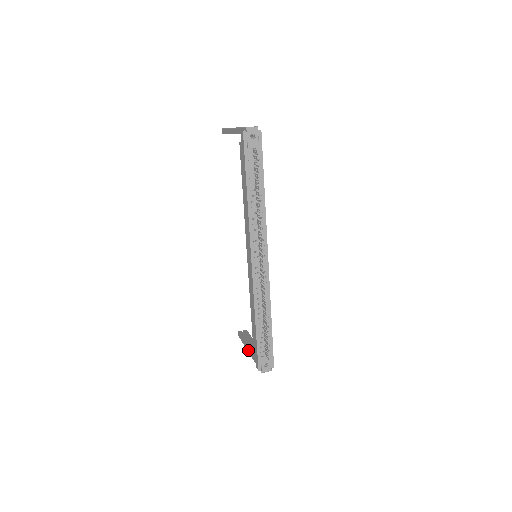
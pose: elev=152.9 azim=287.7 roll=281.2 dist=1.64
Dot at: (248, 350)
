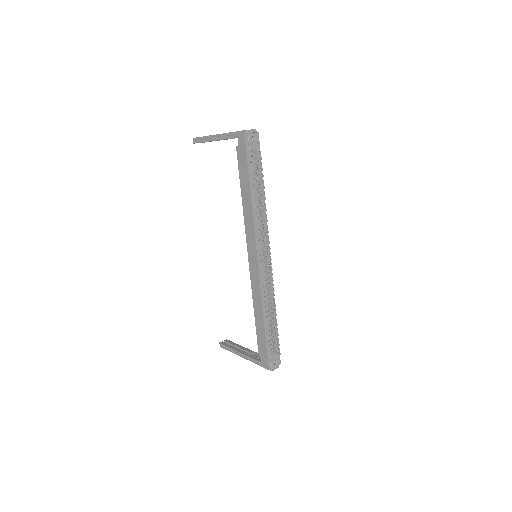
Dot at: (243, 356)
